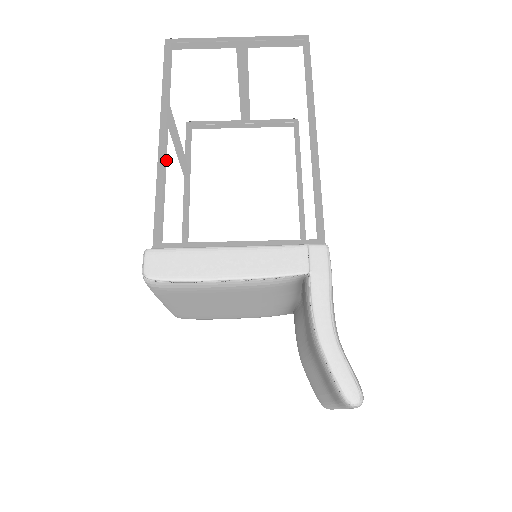
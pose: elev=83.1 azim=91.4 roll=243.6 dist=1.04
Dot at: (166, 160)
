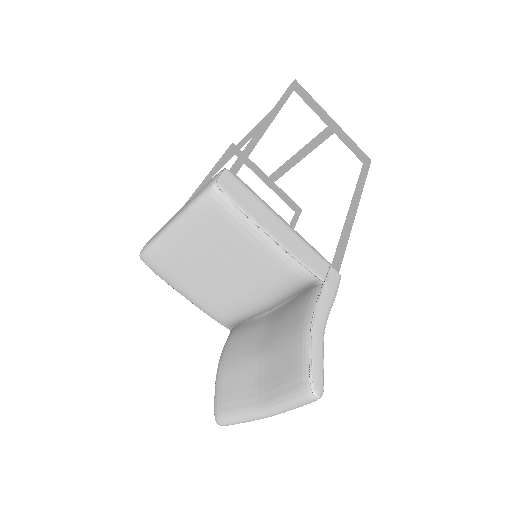
Dot at: occluded
